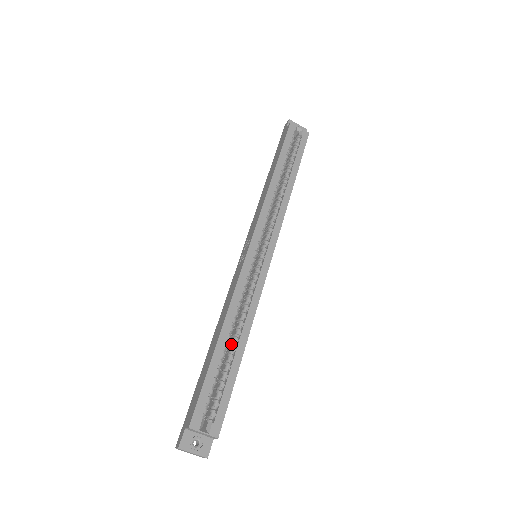
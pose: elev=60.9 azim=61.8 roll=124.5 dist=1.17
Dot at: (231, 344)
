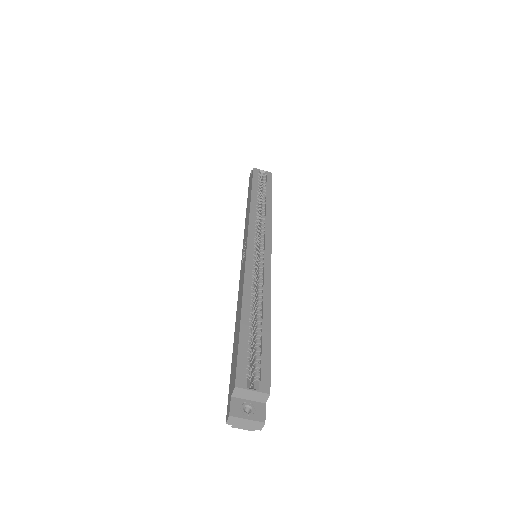
Dot at: (256, 317)
